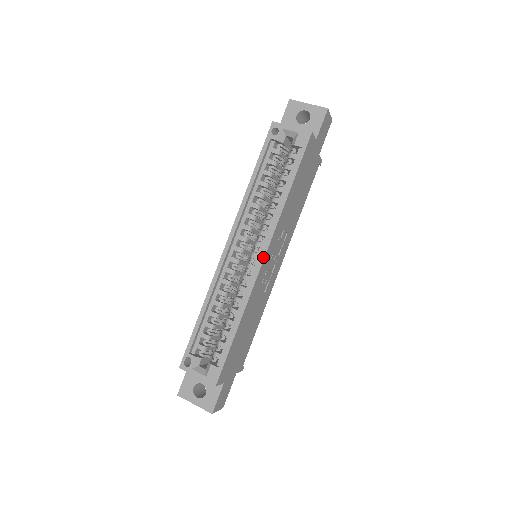
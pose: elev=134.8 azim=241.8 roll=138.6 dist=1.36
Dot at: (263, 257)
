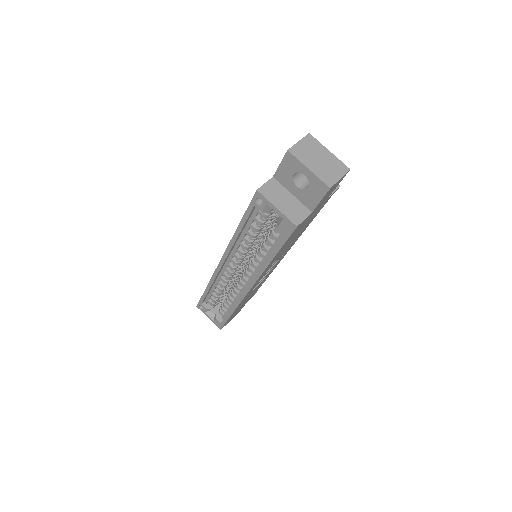
Dot at: (249, 289)
